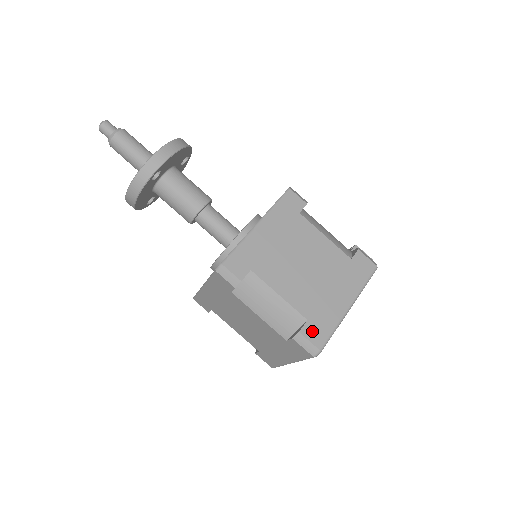
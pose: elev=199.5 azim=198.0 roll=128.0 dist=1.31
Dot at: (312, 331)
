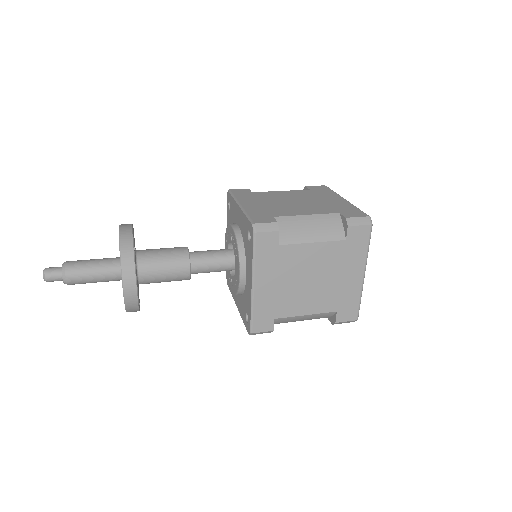
Dot at: (350, 214)
